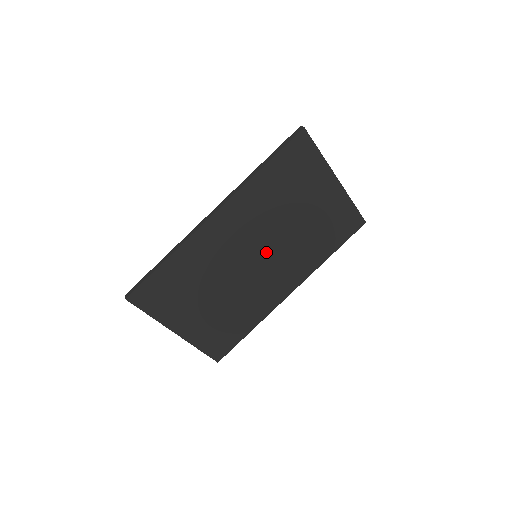
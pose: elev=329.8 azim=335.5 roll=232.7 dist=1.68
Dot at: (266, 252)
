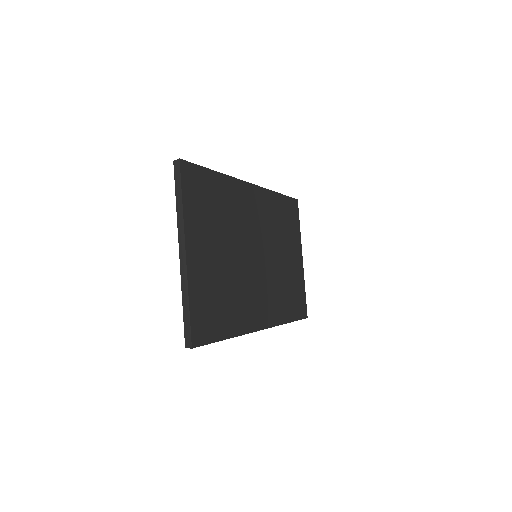
Dot at: (263, 260)
